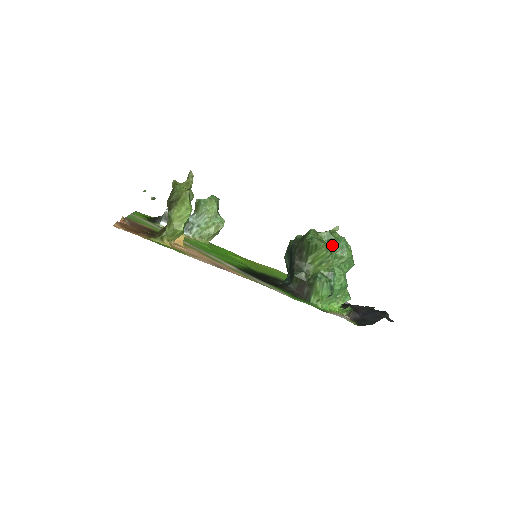
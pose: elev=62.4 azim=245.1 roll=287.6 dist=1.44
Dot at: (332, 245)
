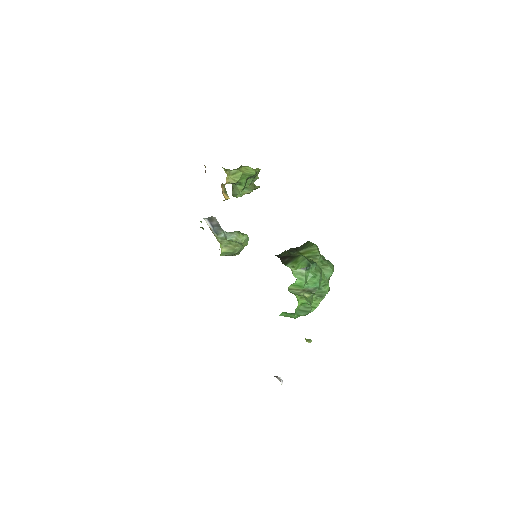
Dot at: (323, 258)
